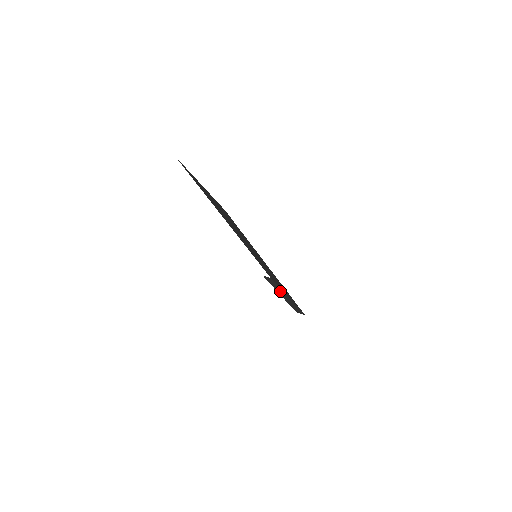
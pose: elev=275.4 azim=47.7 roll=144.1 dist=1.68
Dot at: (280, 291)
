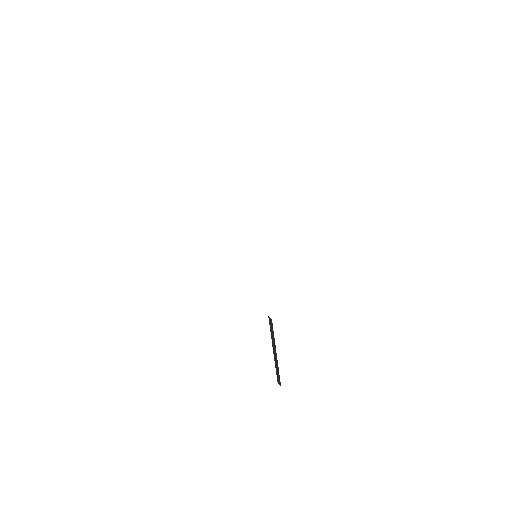
Dot at: (274, 343)
